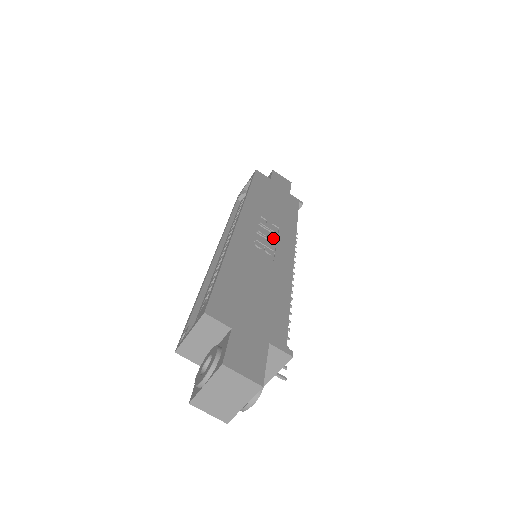
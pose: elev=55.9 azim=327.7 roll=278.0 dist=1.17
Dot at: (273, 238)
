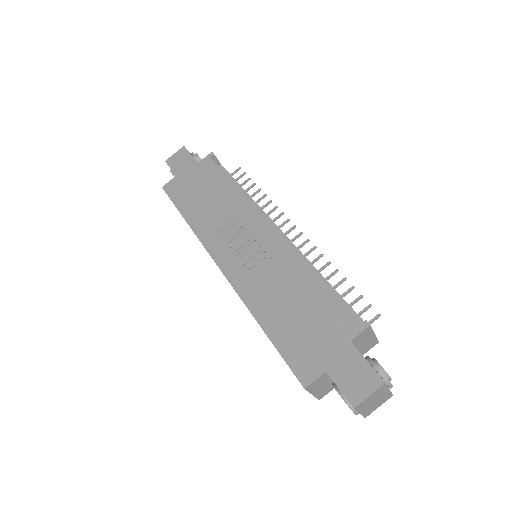
Dot at: (247, 238)
